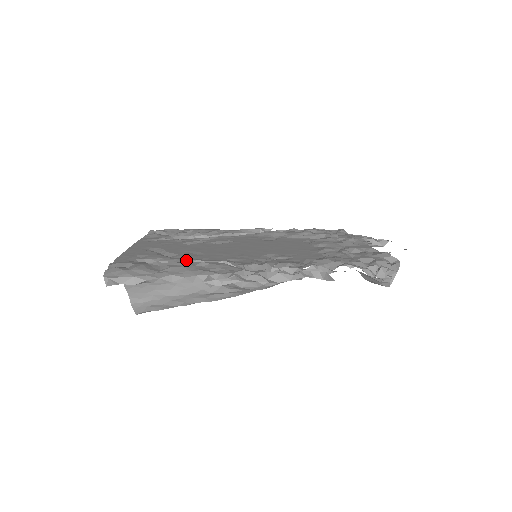
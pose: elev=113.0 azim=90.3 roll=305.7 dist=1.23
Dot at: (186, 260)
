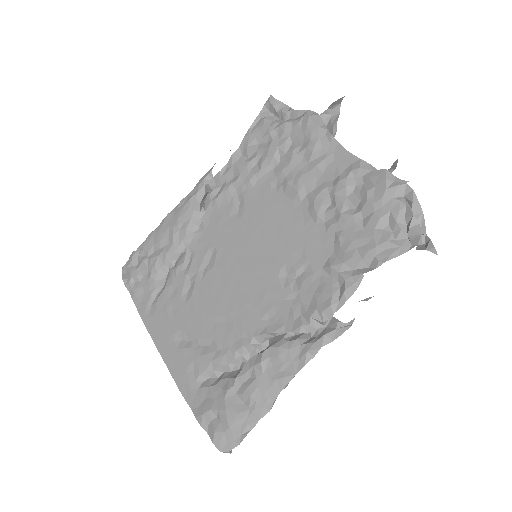
Dot at: (234, 353)
